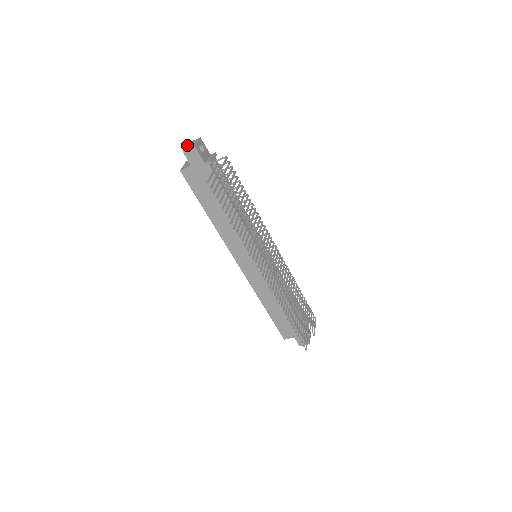
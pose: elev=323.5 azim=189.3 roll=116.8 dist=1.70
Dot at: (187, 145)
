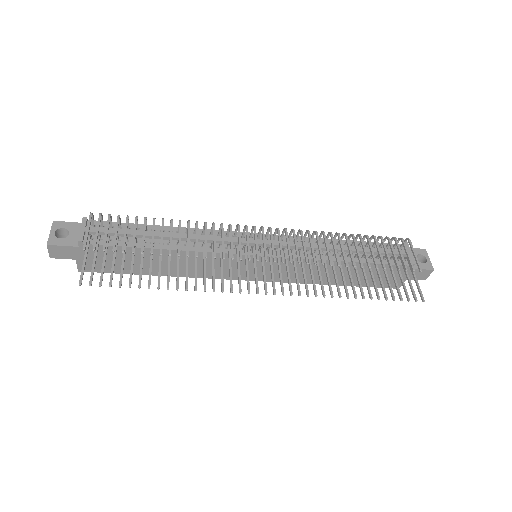
Dot at: occluded
